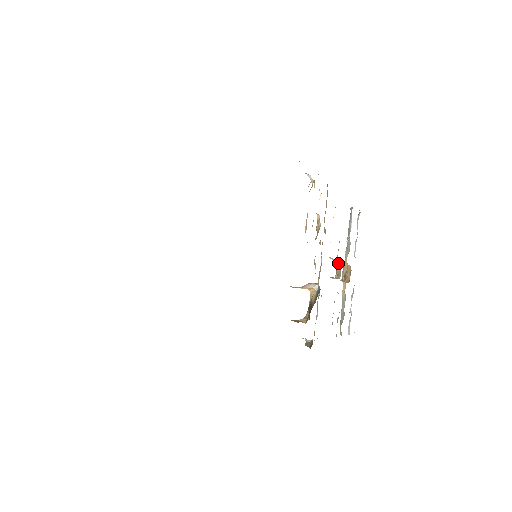
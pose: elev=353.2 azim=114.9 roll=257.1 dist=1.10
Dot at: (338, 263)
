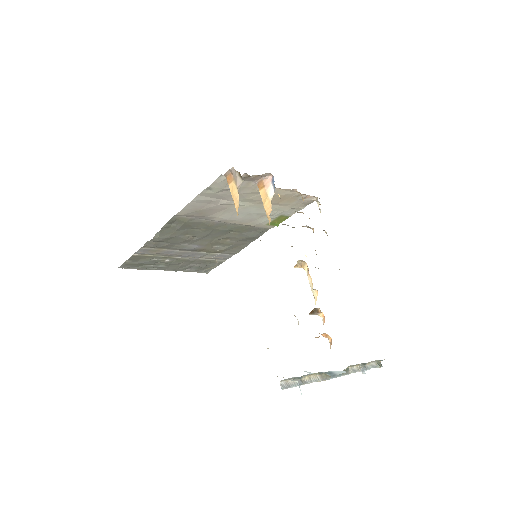
Dot at: (315, 300)
